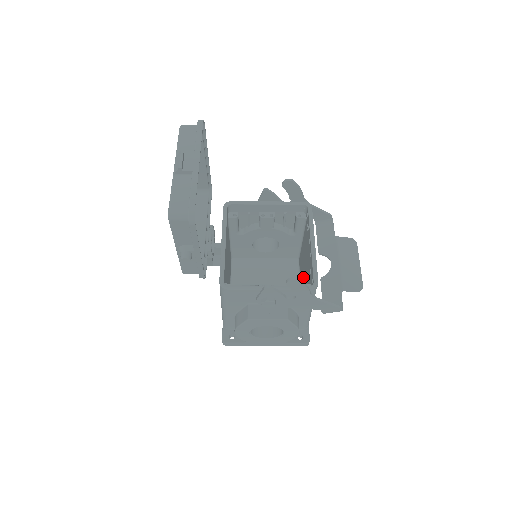
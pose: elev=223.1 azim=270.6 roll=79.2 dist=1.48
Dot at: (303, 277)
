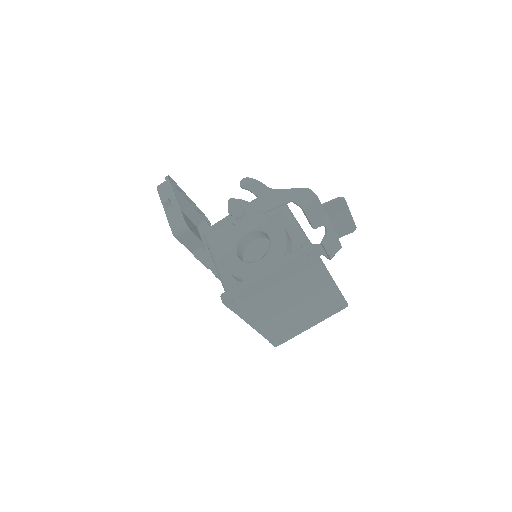
Dot at: occluded
